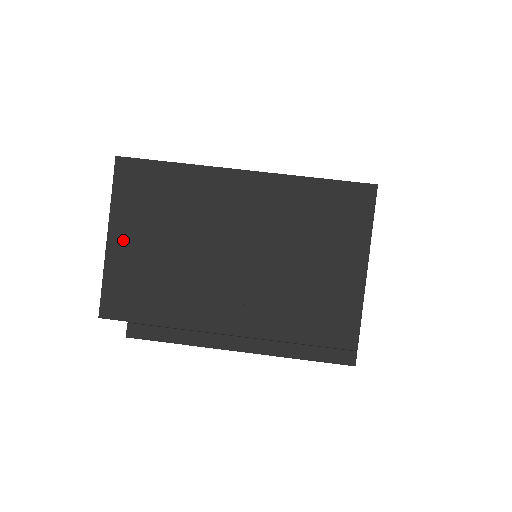
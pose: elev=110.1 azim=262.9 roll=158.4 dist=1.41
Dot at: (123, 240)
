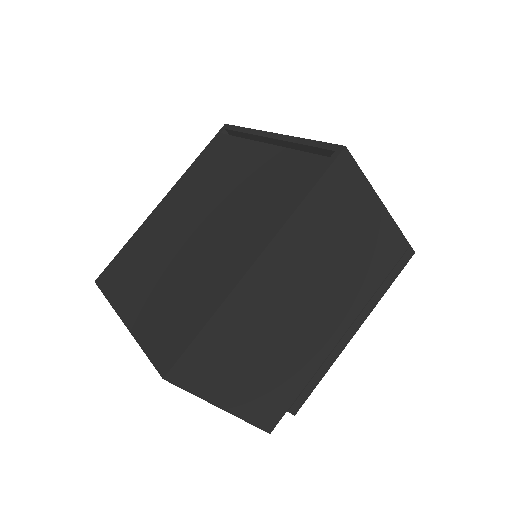
Dot at: (234, 396)
